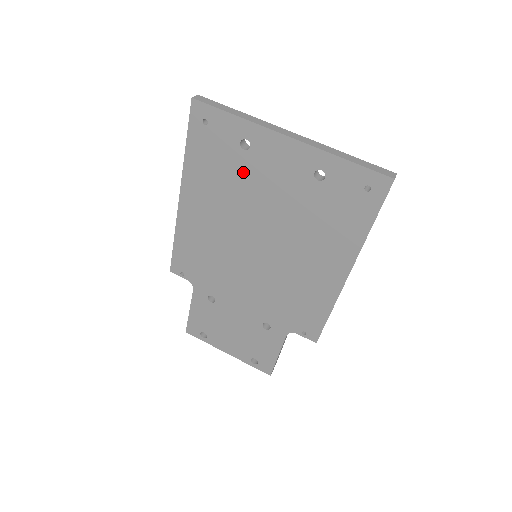
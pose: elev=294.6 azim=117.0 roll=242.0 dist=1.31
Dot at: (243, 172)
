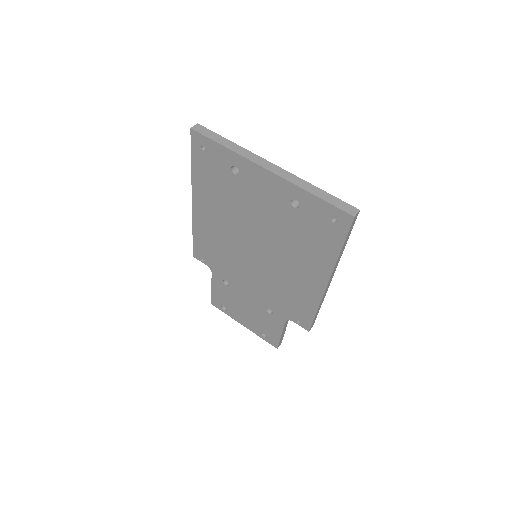
Dot at: (236, 191)
